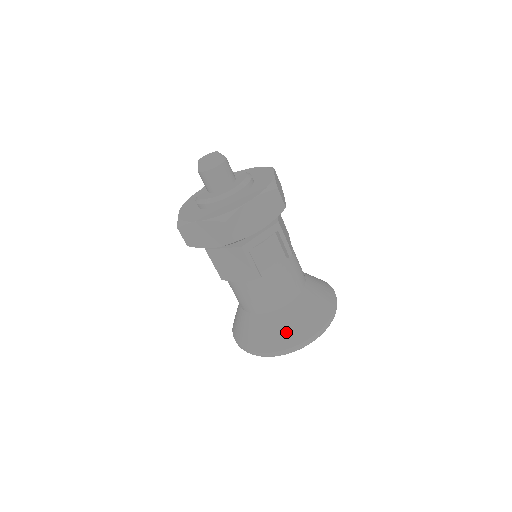
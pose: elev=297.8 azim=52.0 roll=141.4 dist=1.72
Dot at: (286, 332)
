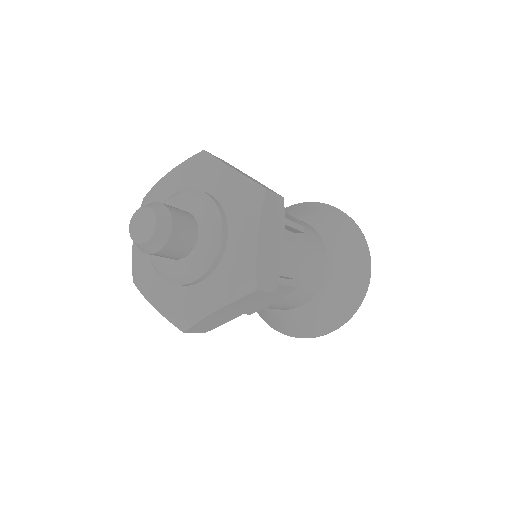
Dot at: (345, 296)
